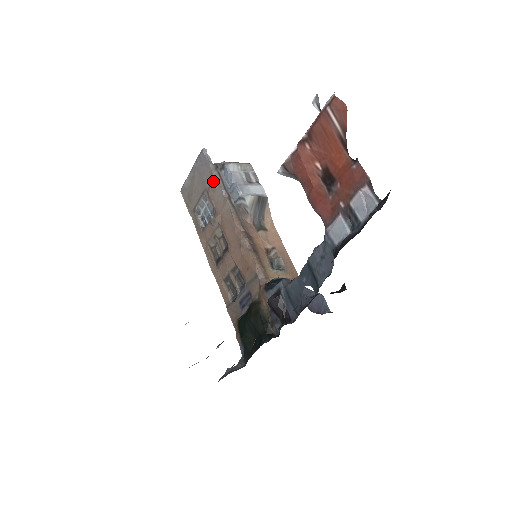
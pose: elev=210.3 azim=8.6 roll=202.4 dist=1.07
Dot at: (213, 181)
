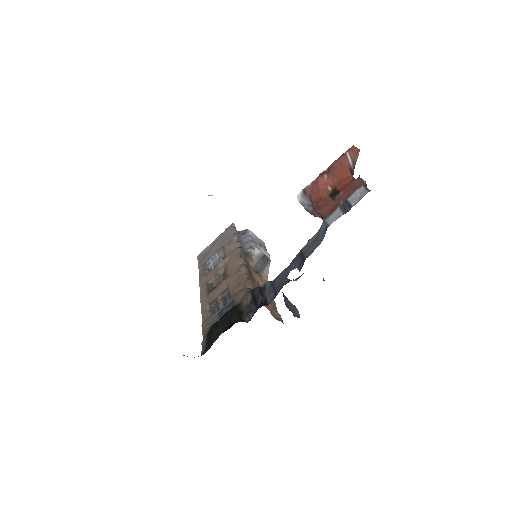
Dot at: (233, 239)
